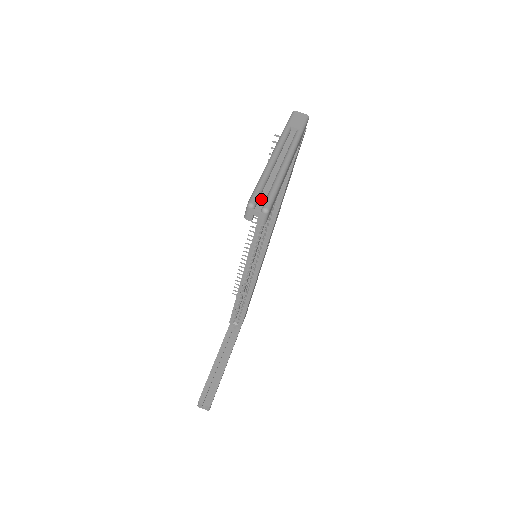
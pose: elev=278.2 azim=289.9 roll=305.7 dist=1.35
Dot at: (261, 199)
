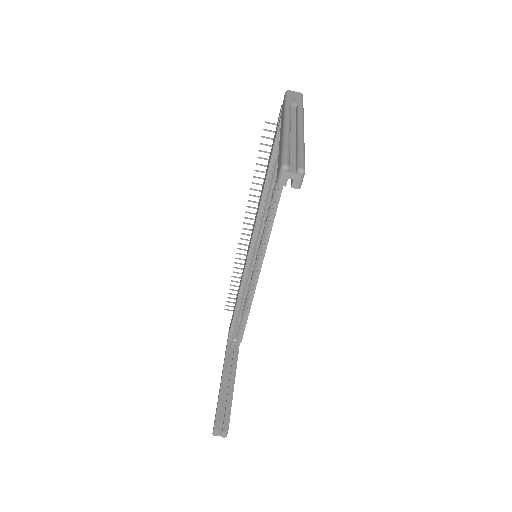
Dot at: (291, 162)
